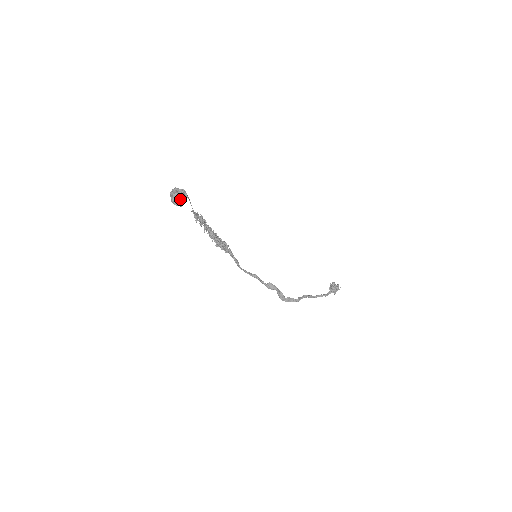
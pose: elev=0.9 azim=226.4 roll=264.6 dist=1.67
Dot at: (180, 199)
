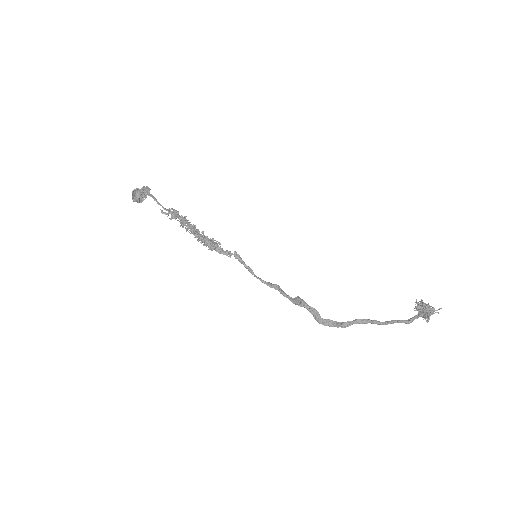
Dot at: (132, 194)
